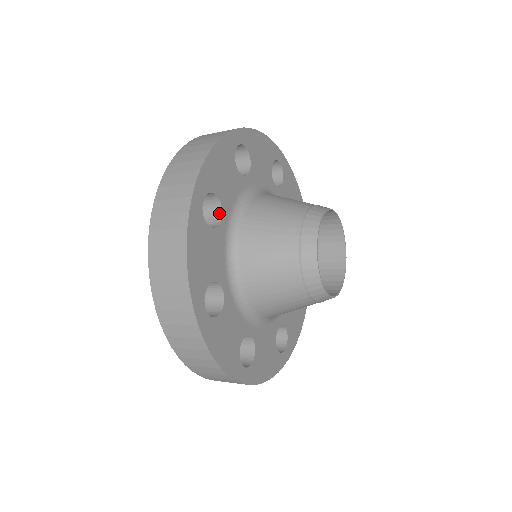
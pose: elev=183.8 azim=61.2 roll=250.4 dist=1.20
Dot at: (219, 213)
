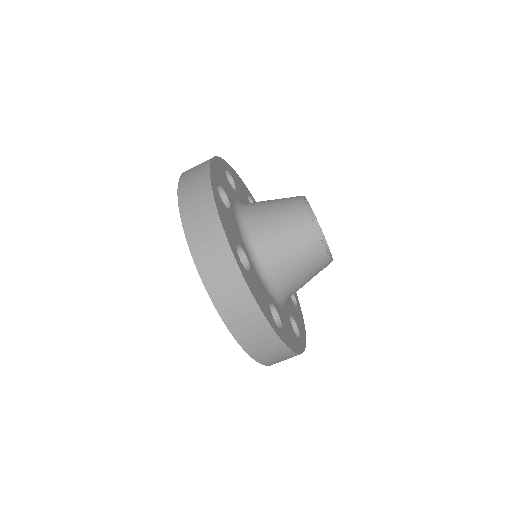
Dot at: occluded
